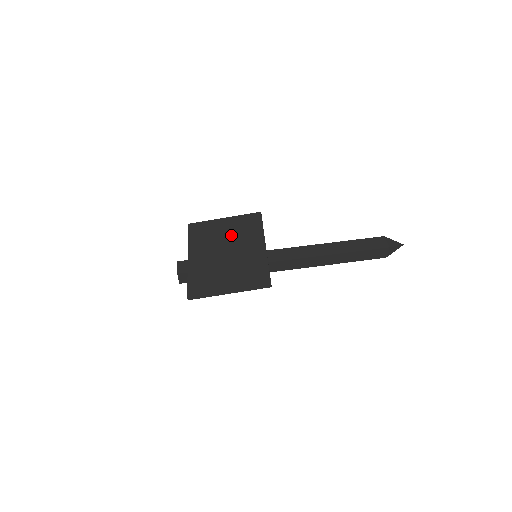
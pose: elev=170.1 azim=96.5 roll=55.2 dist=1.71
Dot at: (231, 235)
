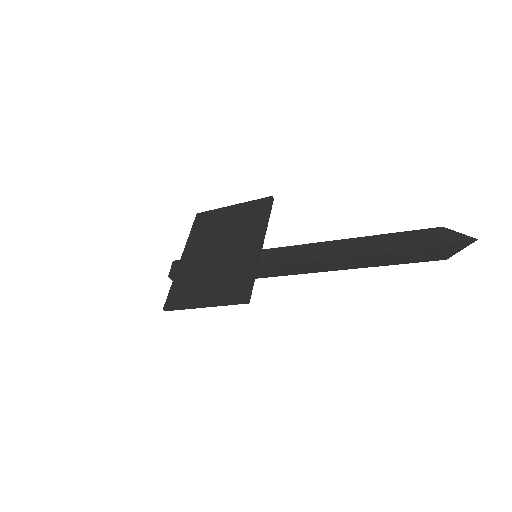
Dot at: (230, 229)
